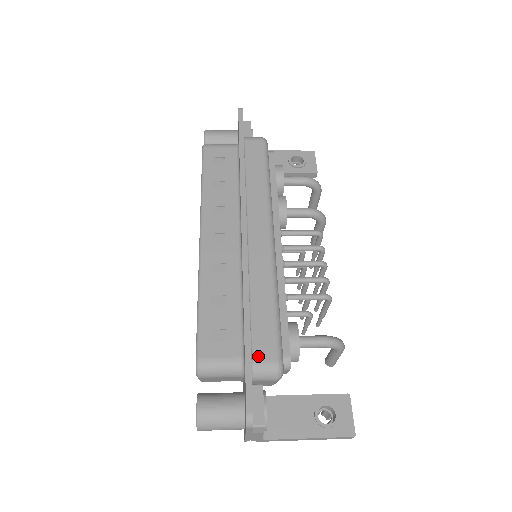
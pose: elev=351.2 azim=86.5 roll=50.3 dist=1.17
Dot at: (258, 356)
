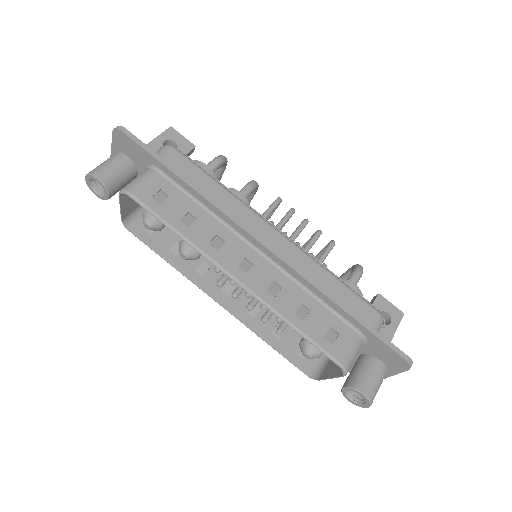
Dot at: (368, 322)
